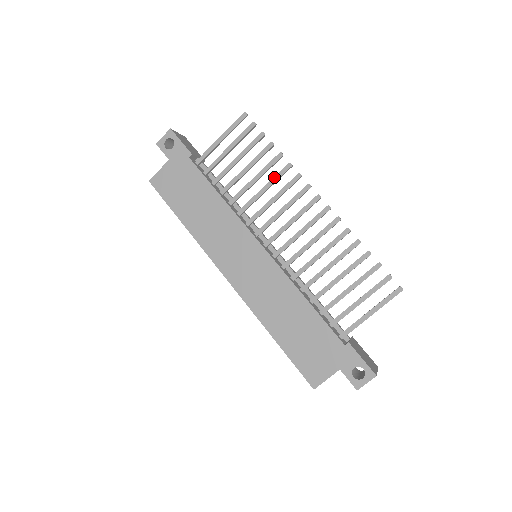
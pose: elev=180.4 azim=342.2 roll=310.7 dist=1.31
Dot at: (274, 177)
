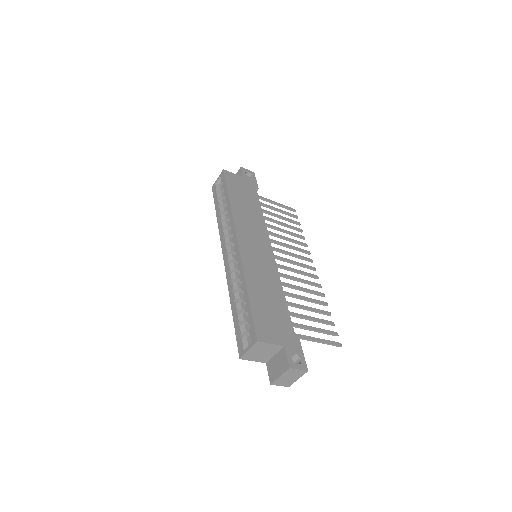
Dot at: (295, 240)
